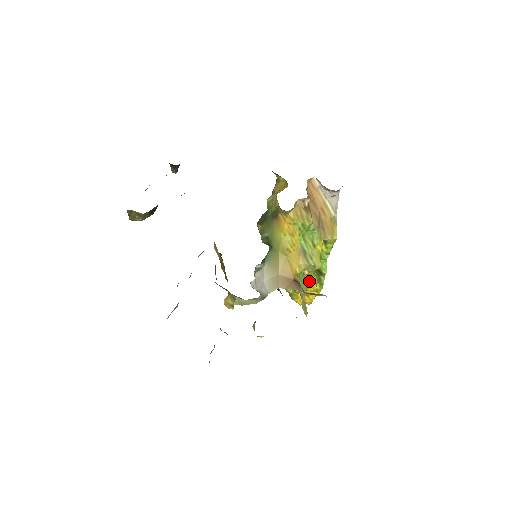
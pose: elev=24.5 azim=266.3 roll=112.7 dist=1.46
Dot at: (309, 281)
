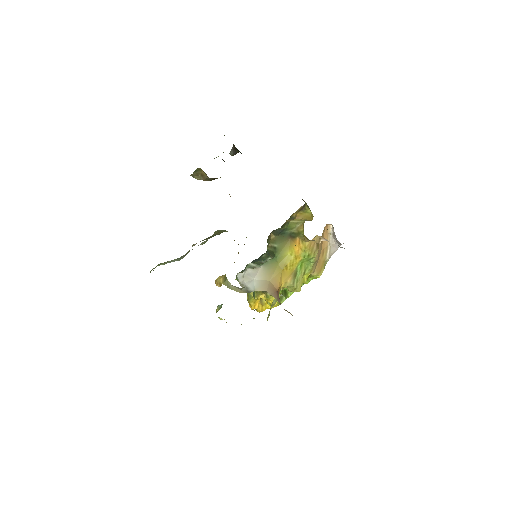
Dot at: occluded
